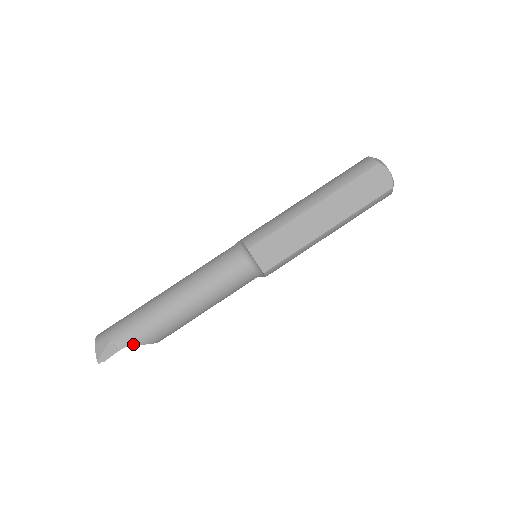
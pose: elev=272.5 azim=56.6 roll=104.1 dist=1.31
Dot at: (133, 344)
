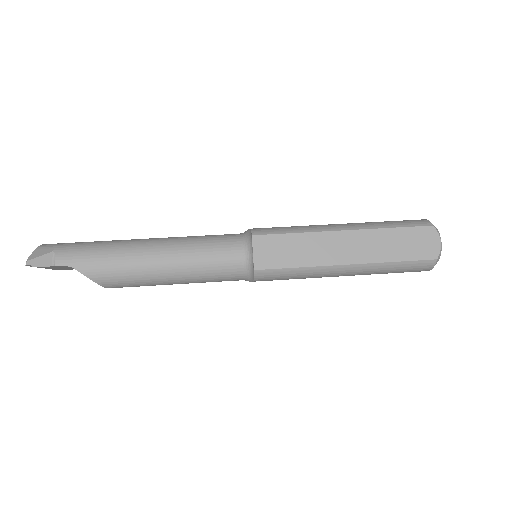
Dot at: (74, 268)
